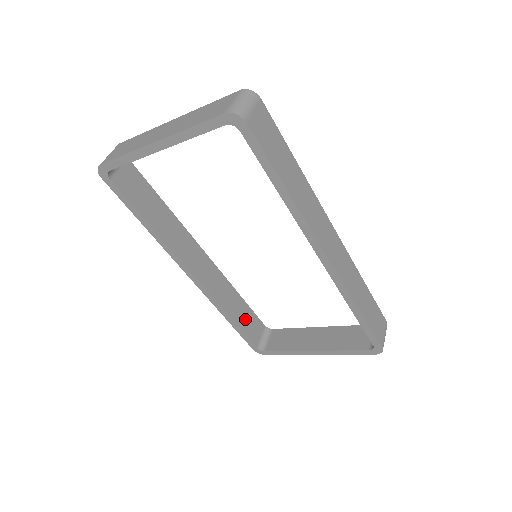
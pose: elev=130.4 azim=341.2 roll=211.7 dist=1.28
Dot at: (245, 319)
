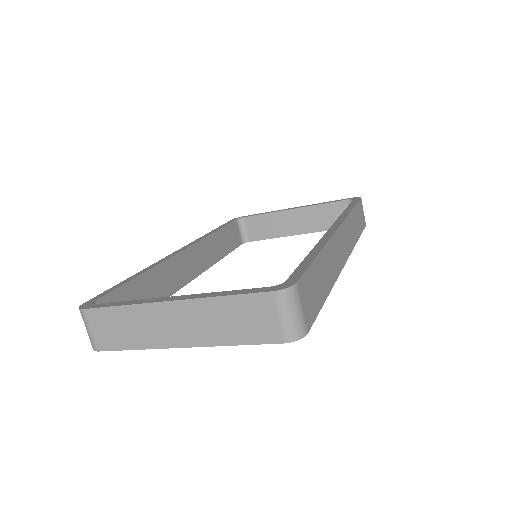
Dot at: (227, 241)
